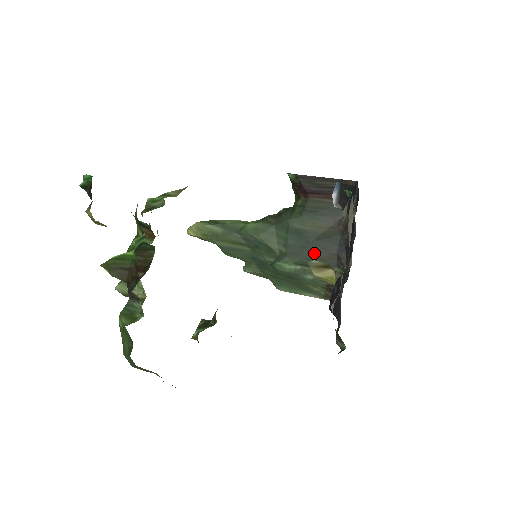
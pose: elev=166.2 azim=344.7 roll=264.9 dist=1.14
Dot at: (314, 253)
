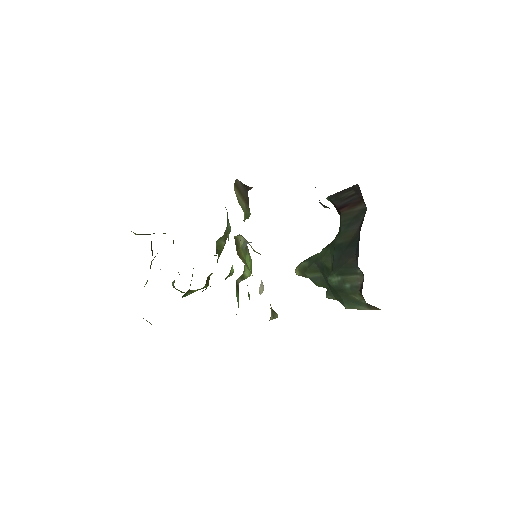
Dot at: (345, 261)
